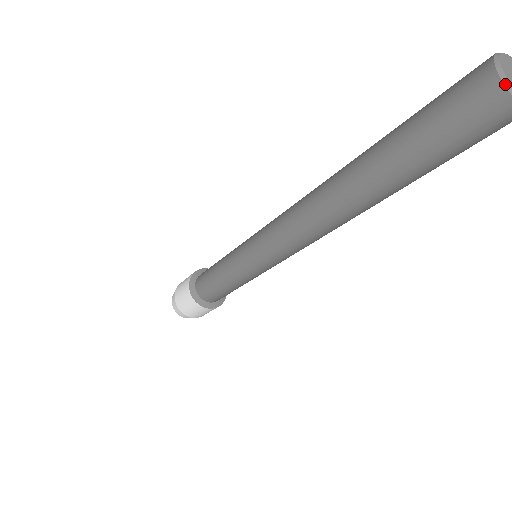
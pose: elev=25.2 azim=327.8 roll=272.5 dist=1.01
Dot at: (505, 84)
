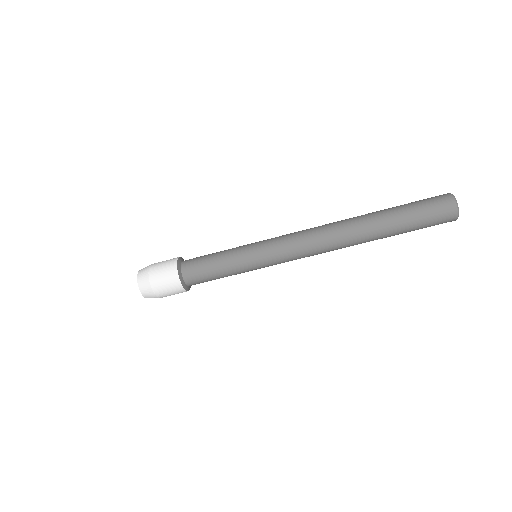
Dot at: (450, 193)
